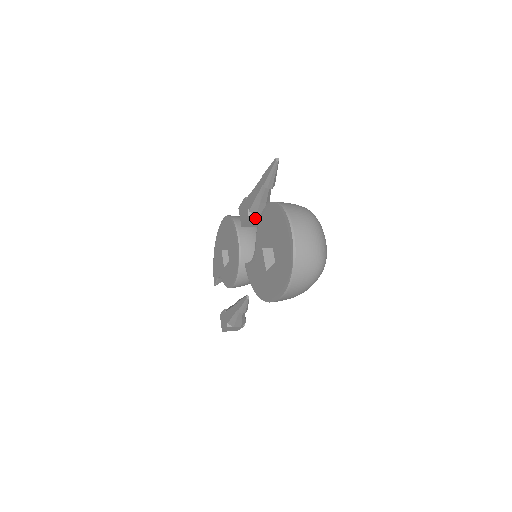
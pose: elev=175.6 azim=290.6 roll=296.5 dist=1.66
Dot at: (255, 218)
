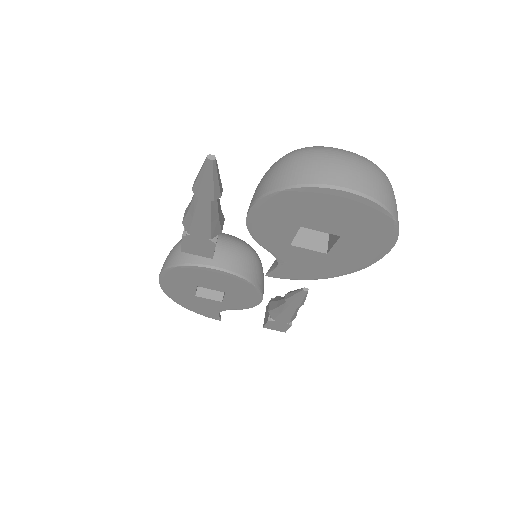
Dot at: occluded
